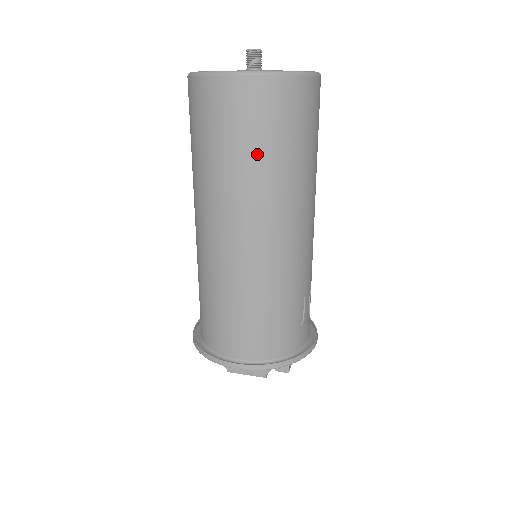
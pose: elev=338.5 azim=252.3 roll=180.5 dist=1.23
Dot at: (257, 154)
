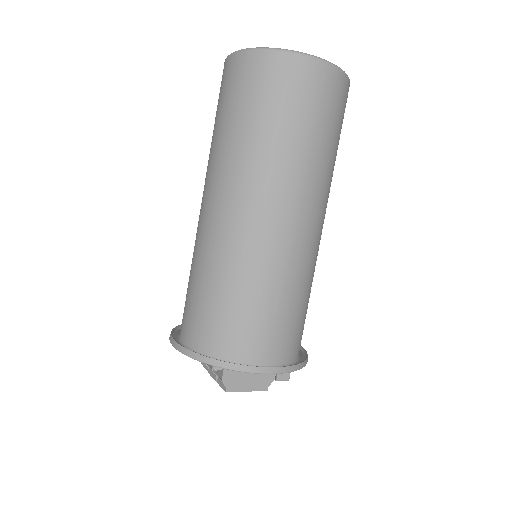
Dot at: (324, 140)
